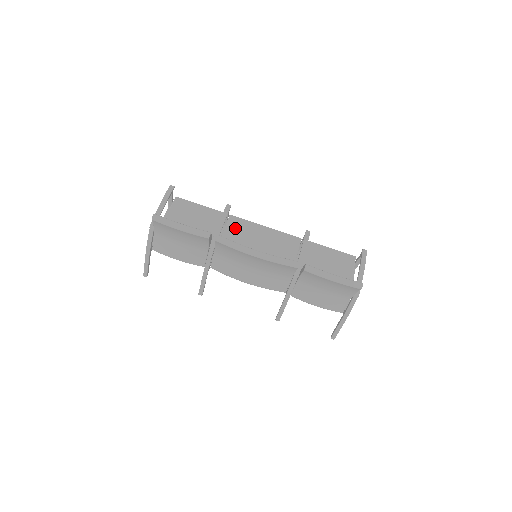
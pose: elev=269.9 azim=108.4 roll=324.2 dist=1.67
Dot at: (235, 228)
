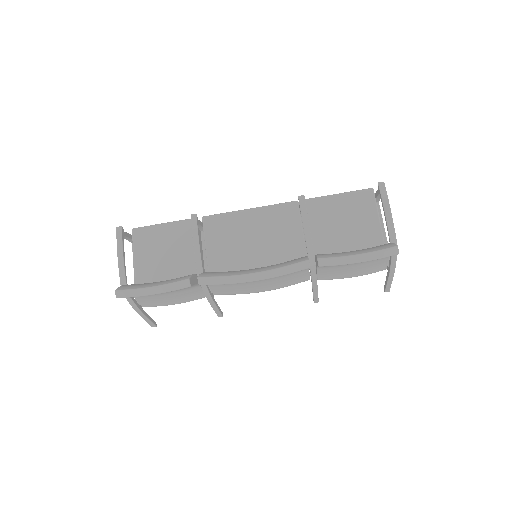
Dot at: (216, 232)
